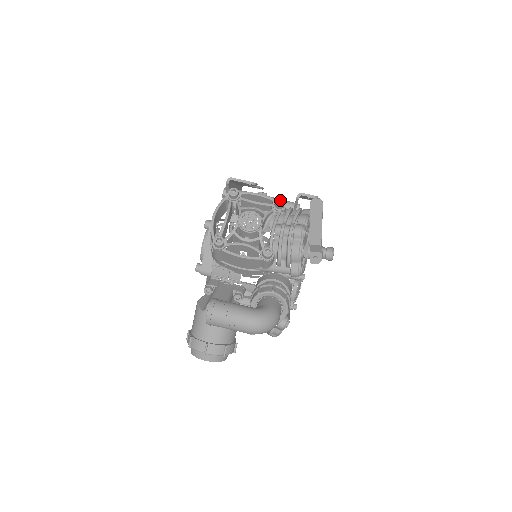
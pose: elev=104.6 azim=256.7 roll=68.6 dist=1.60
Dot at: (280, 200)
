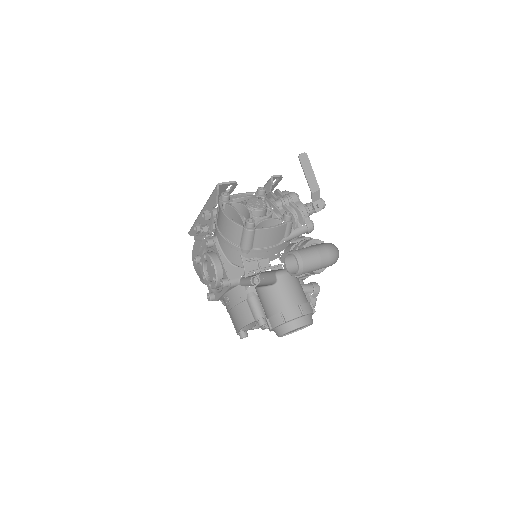
Dot at: (260, 189)
